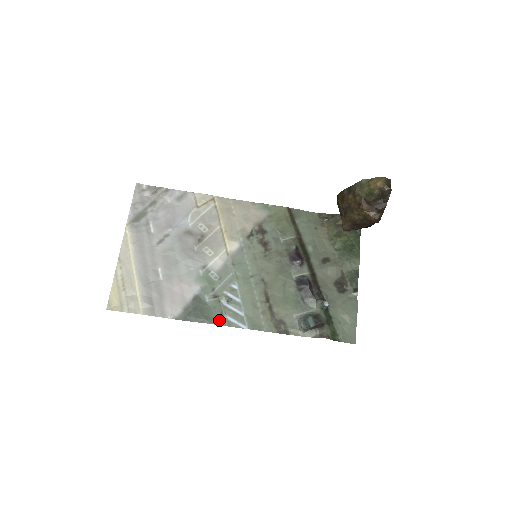
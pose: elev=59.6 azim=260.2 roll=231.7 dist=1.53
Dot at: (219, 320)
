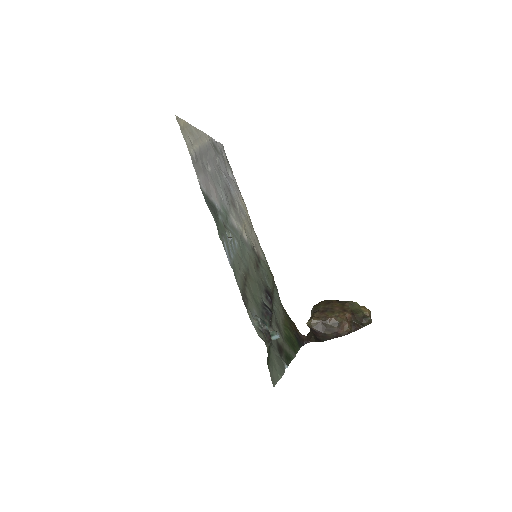
Dot at: (220, 232)
